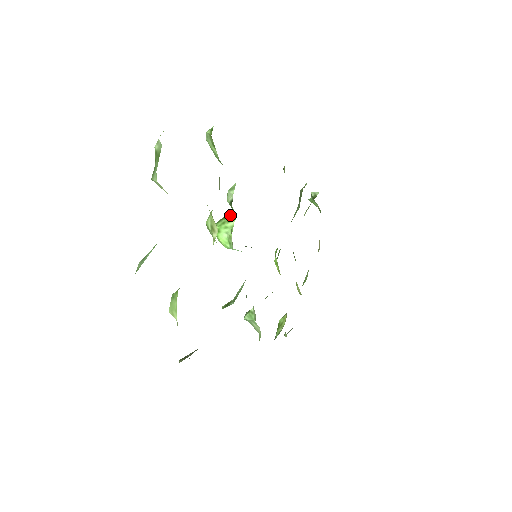
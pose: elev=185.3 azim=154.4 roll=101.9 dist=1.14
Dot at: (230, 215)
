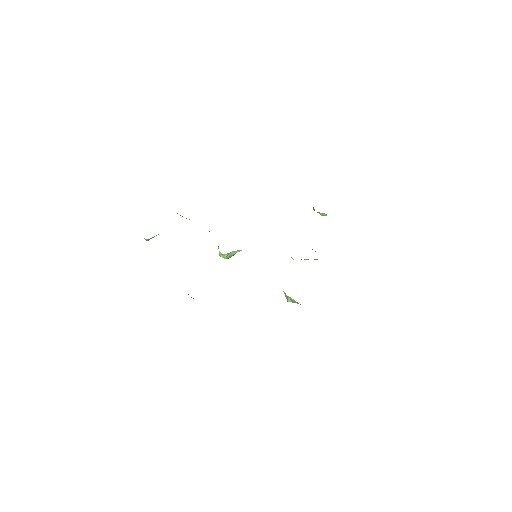
Dot at: occluded
